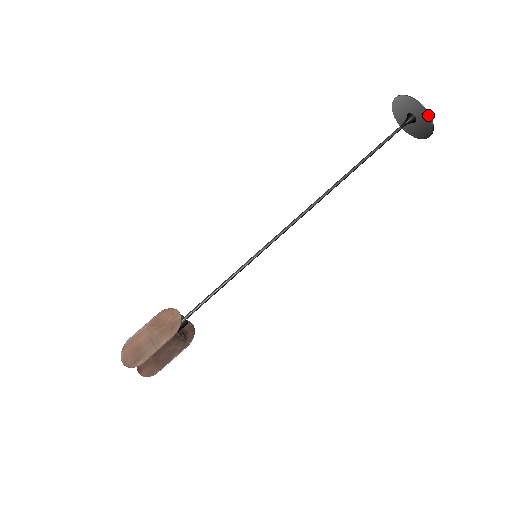
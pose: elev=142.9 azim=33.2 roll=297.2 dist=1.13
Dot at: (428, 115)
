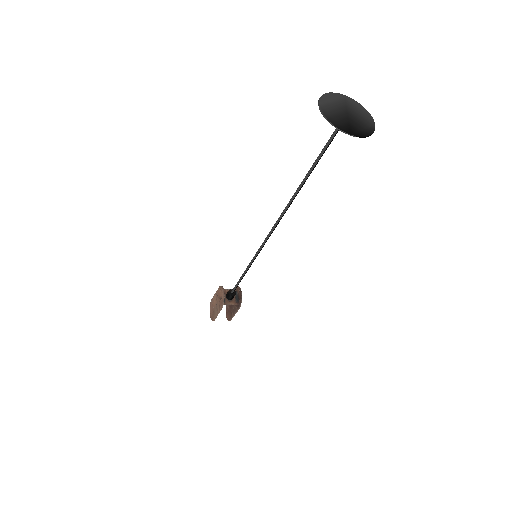
Dot at: (341, 130)
